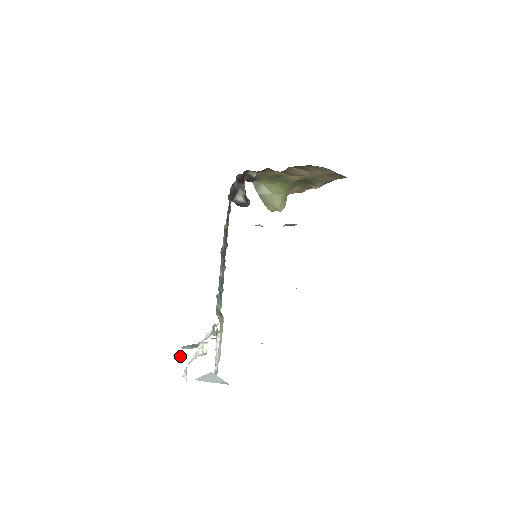
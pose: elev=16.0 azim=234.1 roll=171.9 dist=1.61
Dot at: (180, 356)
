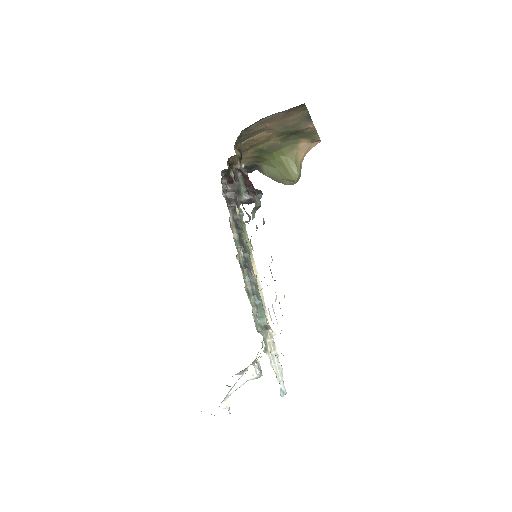
Dot at: (230, 386)
